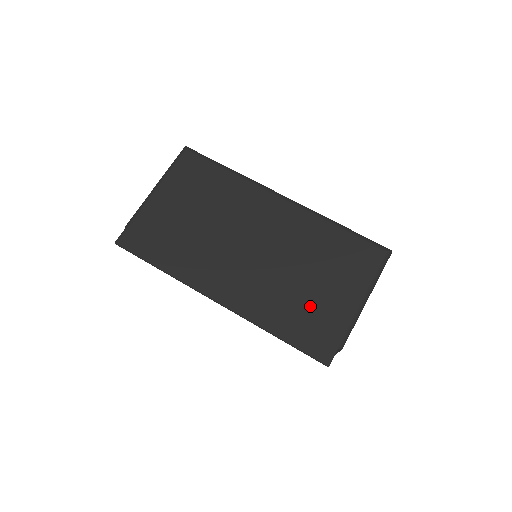
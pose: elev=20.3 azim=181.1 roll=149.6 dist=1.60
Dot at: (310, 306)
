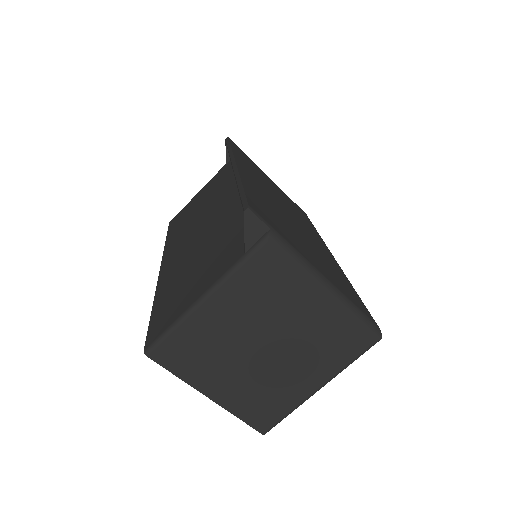
Dot at: (285, 227)
